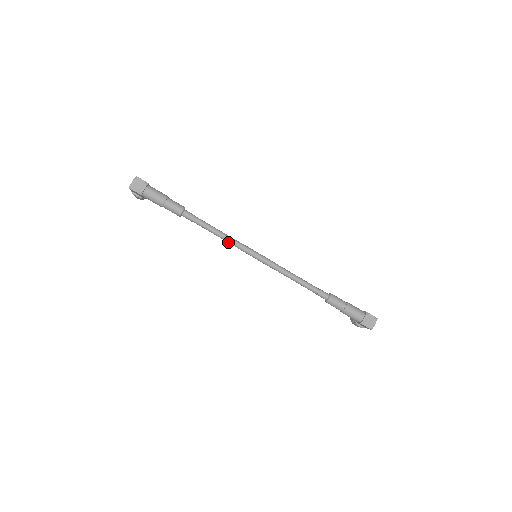
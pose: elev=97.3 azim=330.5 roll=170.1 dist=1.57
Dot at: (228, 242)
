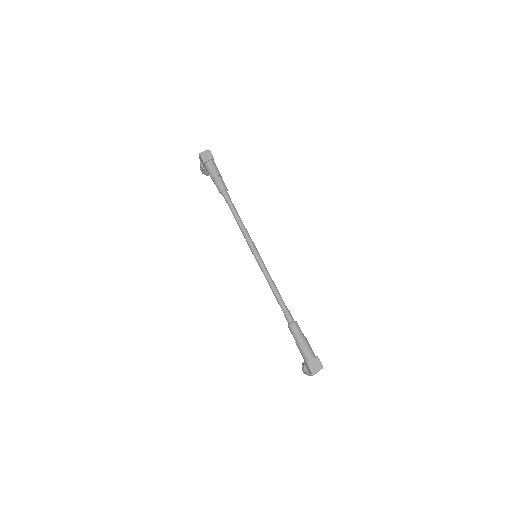
Dot at: (242, 231)
